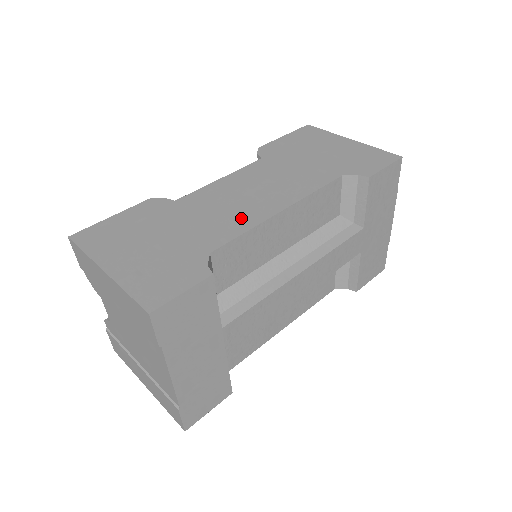
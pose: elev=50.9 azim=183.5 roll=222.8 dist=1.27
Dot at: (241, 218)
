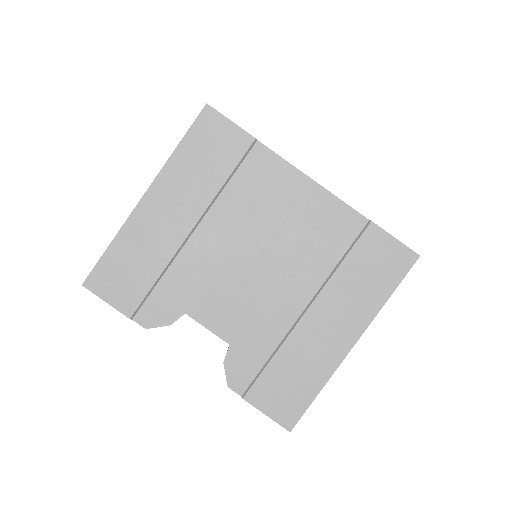
Dot at: occluded
